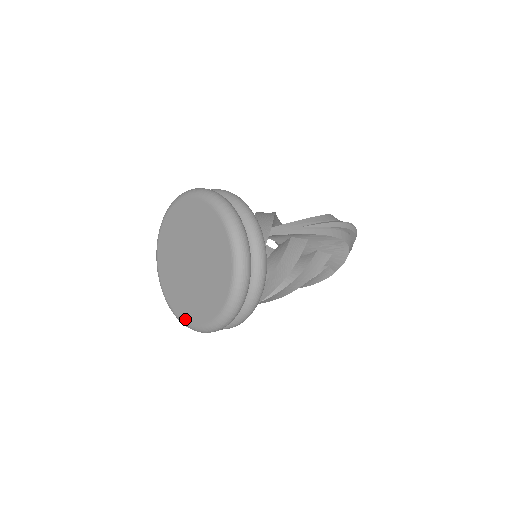
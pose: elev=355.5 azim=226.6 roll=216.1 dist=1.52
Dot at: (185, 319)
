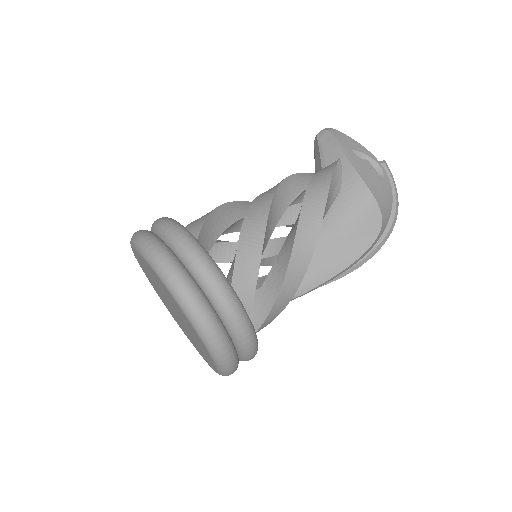
Dot at: occluded
